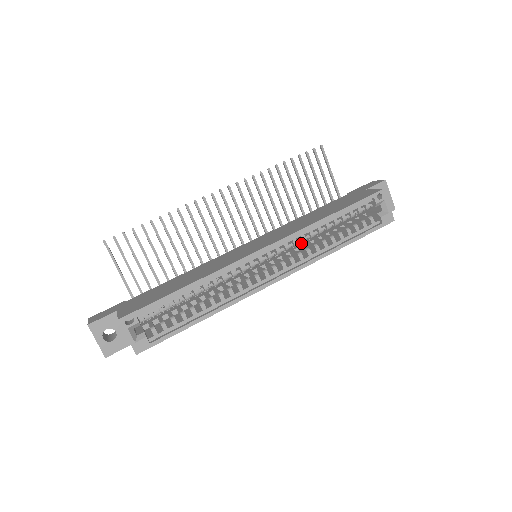
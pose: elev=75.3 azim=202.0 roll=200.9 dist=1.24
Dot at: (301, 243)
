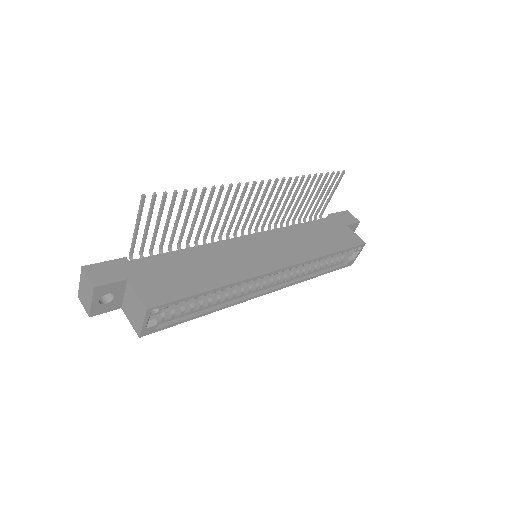
Dot at: occluded
